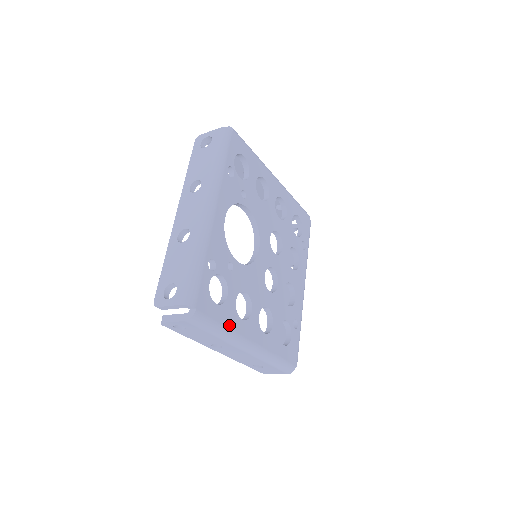
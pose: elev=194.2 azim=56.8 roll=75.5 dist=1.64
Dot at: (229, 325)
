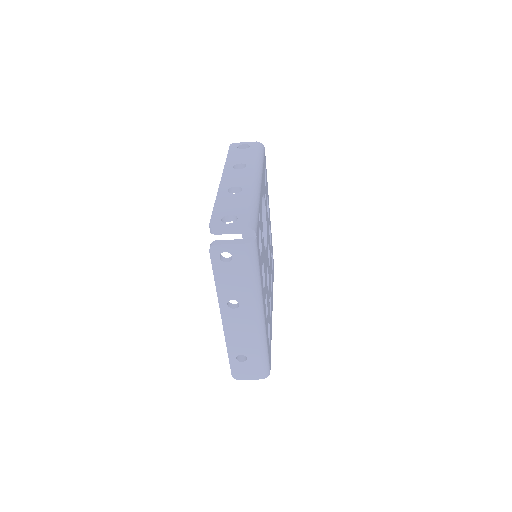
Dot at: (261, 278)
